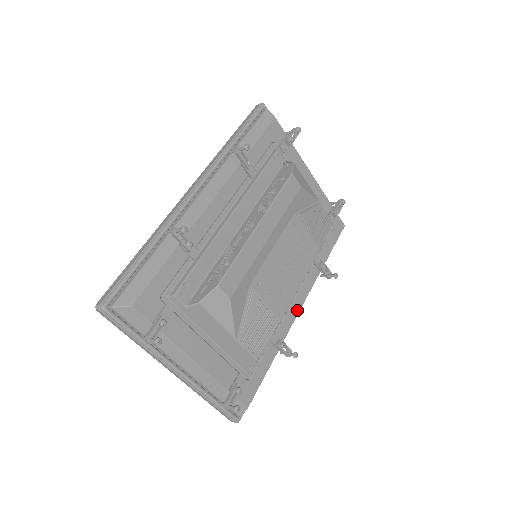
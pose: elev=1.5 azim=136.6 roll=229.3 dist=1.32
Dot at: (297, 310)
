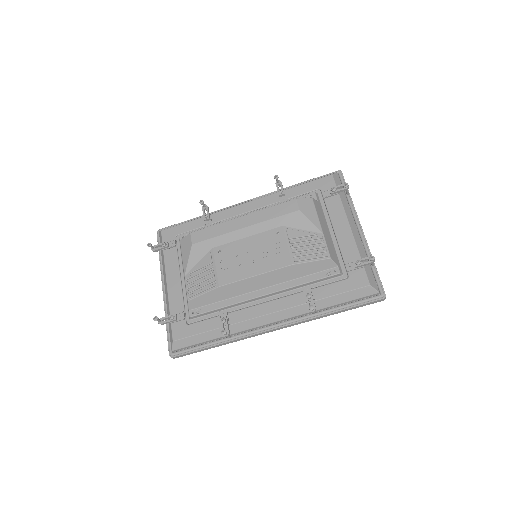
Dot at: (261, 313)
